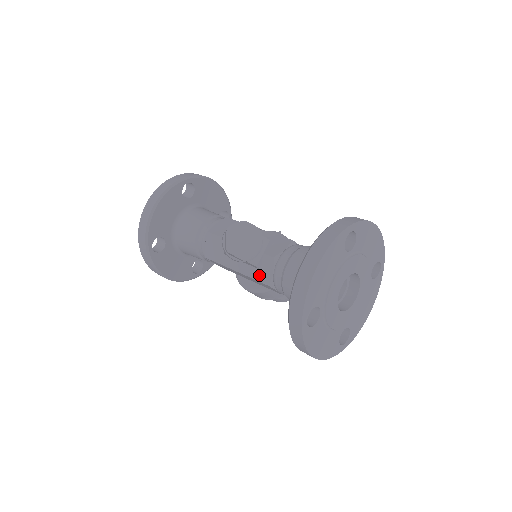
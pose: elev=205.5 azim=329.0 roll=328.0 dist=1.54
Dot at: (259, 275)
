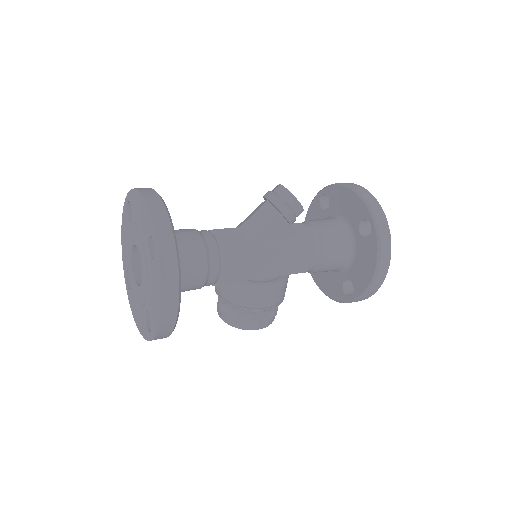
Dot at: (297, 242)
